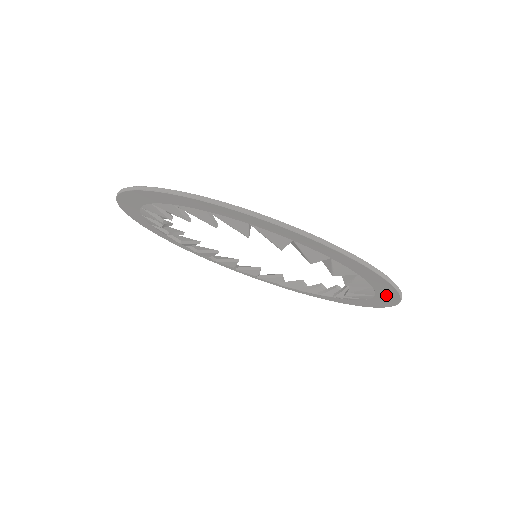
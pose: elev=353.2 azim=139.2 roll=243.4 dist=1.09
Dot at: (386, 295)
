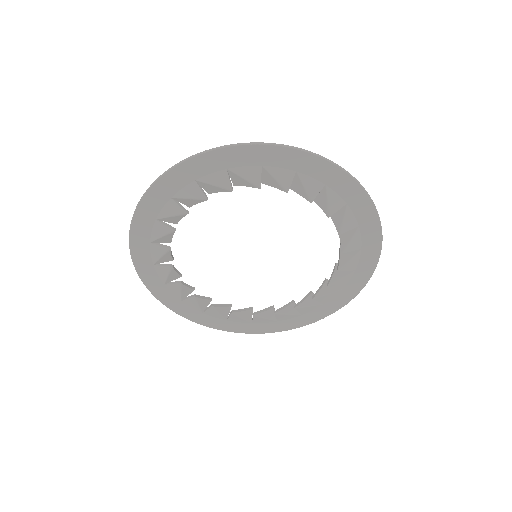
Dot at: (367, 261)
